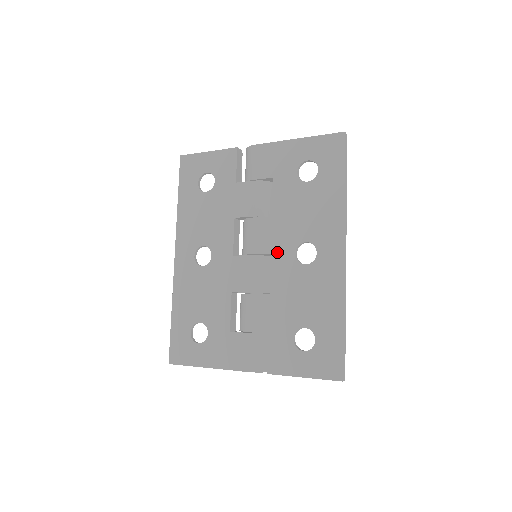
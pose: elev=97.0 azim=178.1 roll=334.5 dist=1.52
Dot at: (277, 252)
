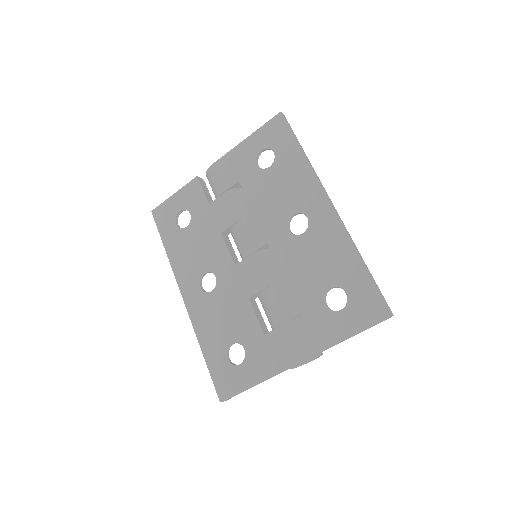
Dot at: (272, 238)
